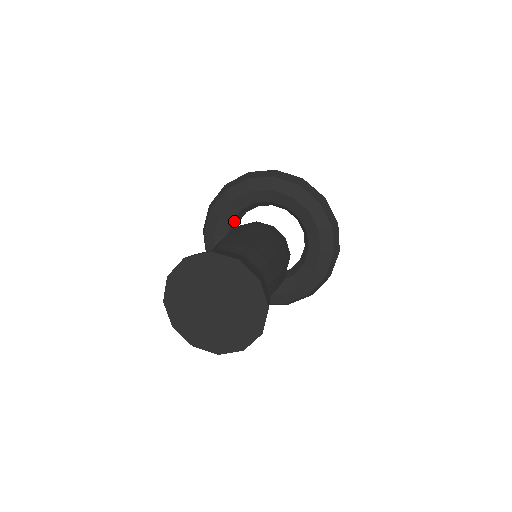
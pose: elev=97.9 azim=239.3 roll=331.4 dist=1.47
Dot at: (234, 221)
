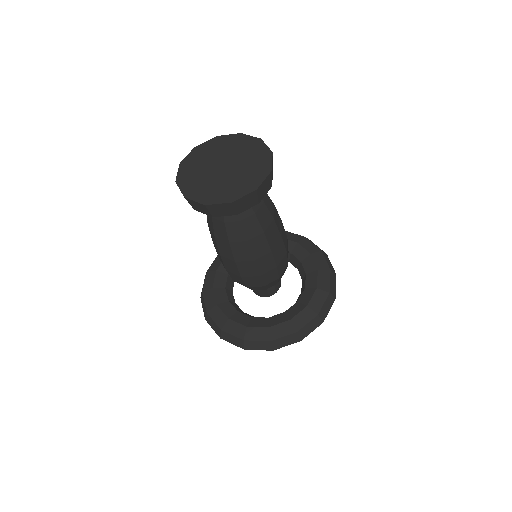
Dot at: occluded
